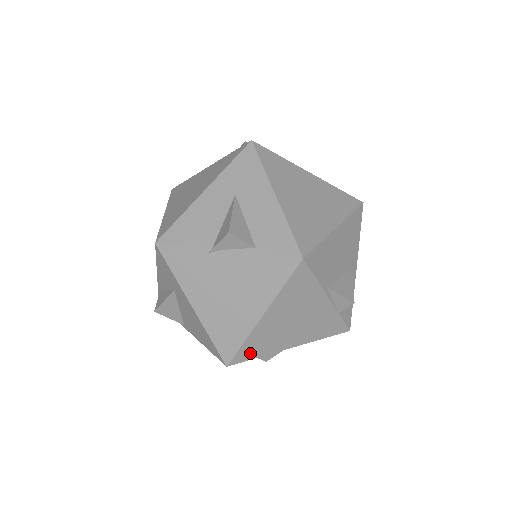
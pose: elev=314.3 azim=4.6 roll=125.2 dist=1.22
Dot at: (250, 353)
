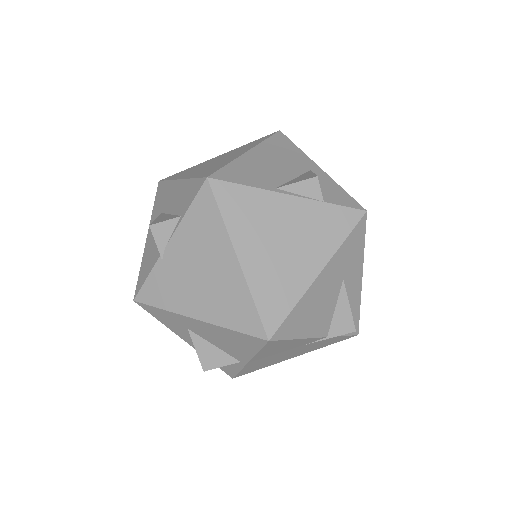
Dot at: (277, 308)
